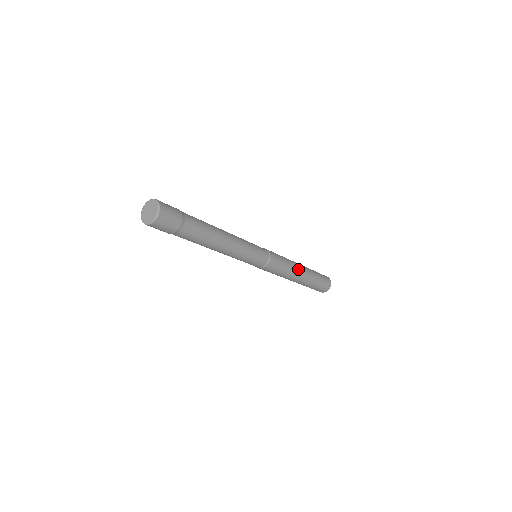
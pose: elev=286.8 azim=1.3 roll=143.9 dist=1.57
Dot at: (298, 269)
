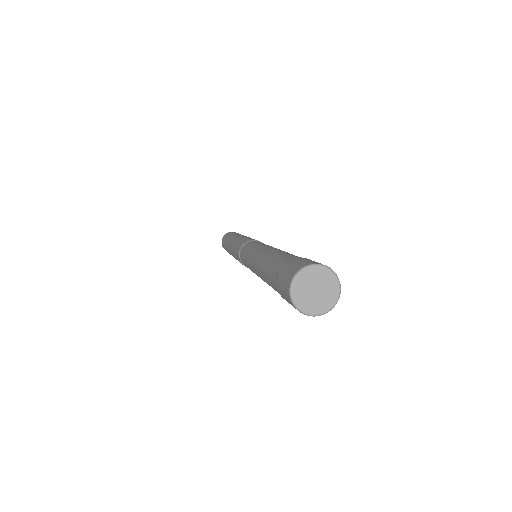
Dot at: occluded
